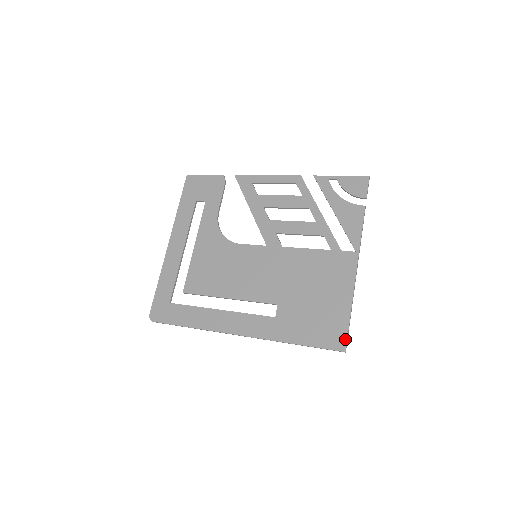
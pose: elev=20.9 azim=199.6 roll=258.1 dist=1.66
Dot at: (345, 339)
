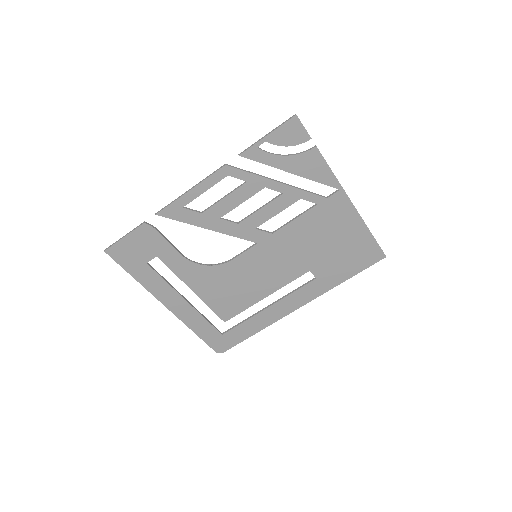
Dot at: (380, 251)
